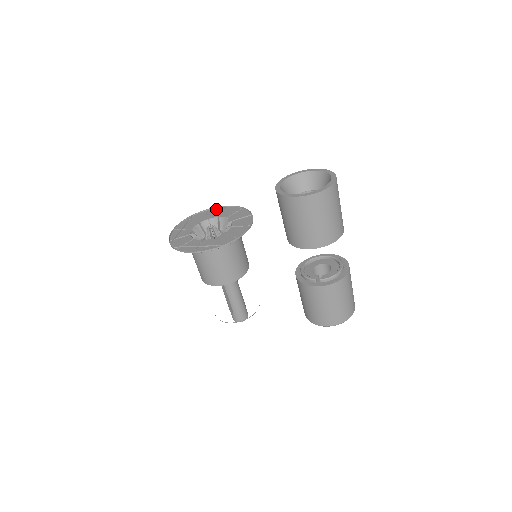
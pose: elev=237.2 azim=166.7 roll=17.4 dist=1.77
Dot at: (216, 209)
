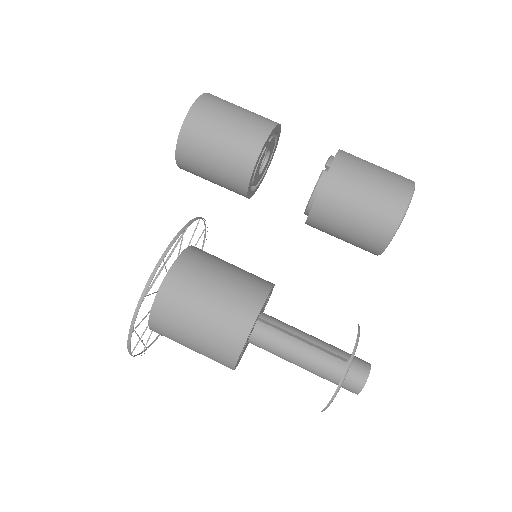
Dot at: occluded
